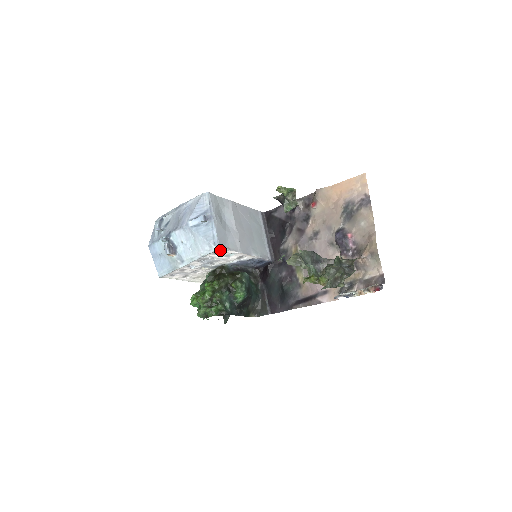
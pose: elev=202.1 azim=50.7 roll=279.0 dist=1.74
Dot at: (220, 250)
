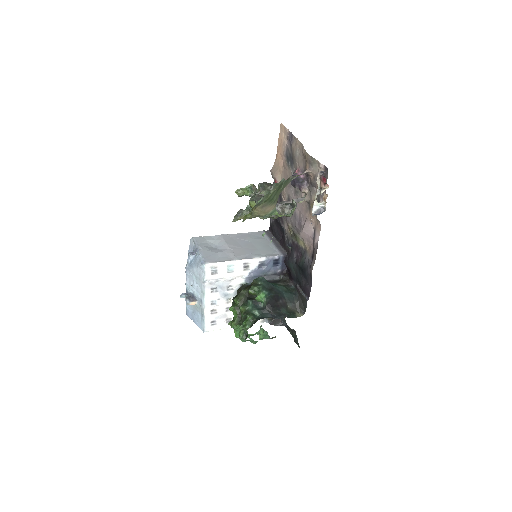
Dot at: (210, 266)
